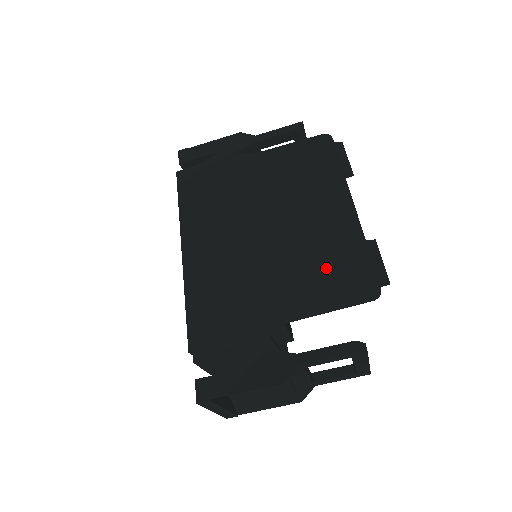
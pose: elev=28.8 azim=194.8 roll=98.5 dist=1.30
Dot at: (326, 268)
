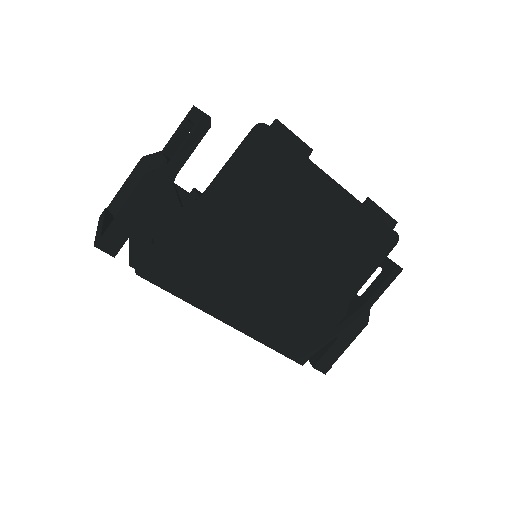
Dot at: (353, 249)
